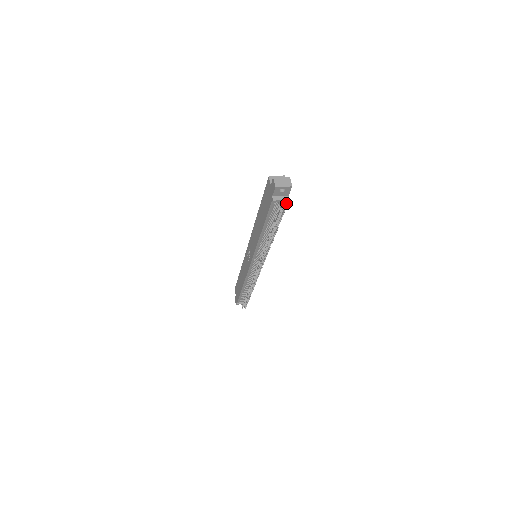
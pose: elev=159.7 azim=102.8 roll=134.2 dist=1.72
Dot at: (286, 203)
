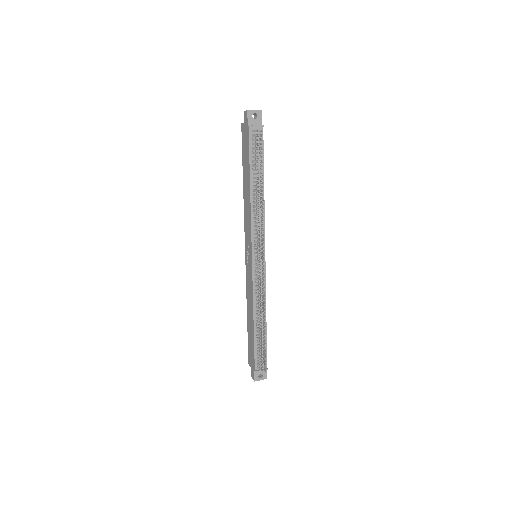
Dot at: occluded
